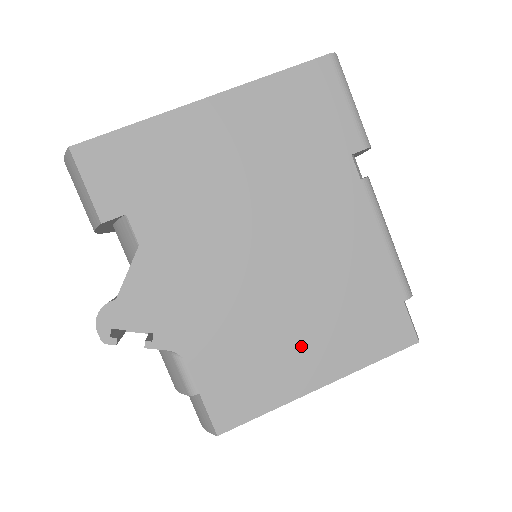
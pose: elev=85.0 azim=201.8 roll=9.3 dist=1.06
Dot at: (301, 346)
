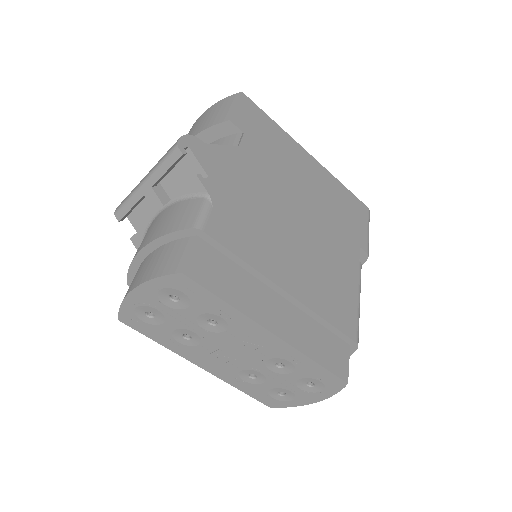
Dot at: (283, 288)
